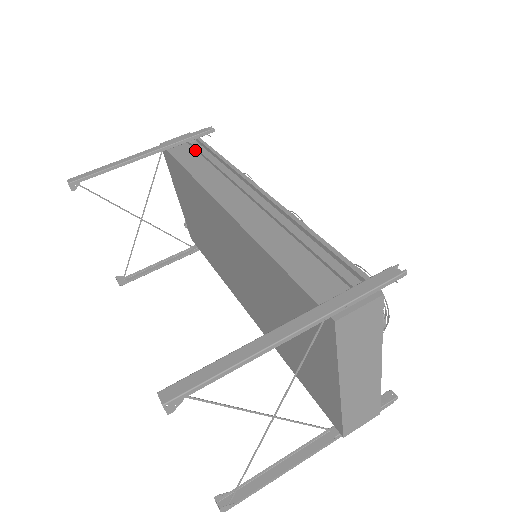
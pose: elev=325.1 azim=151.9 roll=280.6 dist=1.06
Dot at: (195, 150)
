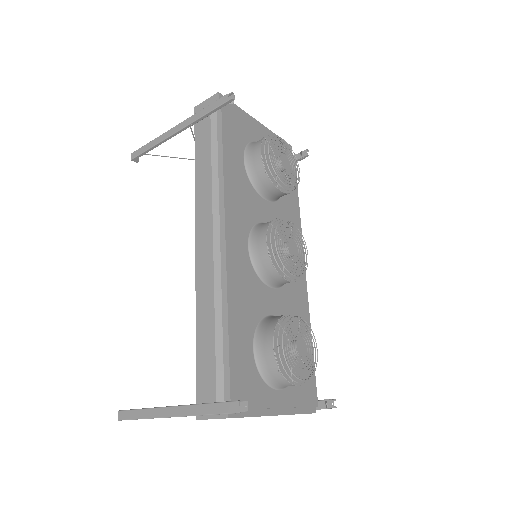
Dot at: (210, 135)
